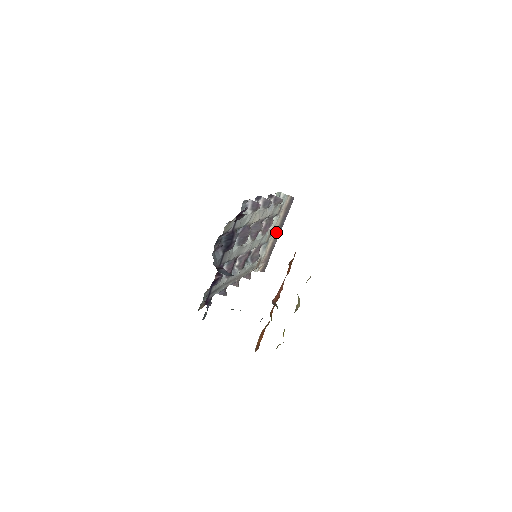
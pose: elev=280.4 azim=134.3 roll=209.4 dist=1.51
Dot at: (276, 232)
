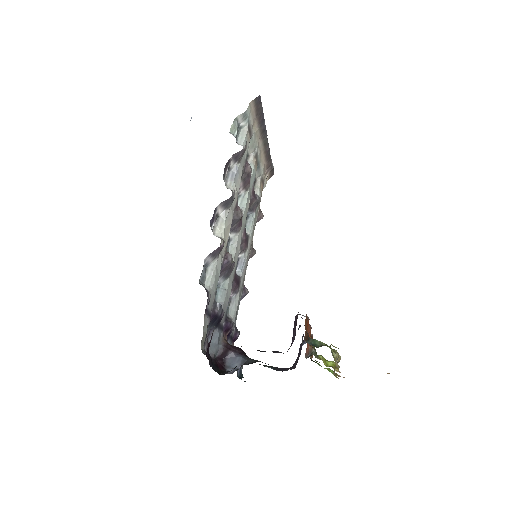
Dot at: (261, 141)
